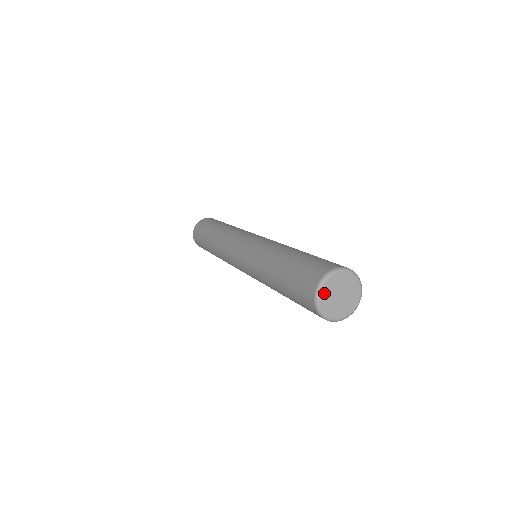
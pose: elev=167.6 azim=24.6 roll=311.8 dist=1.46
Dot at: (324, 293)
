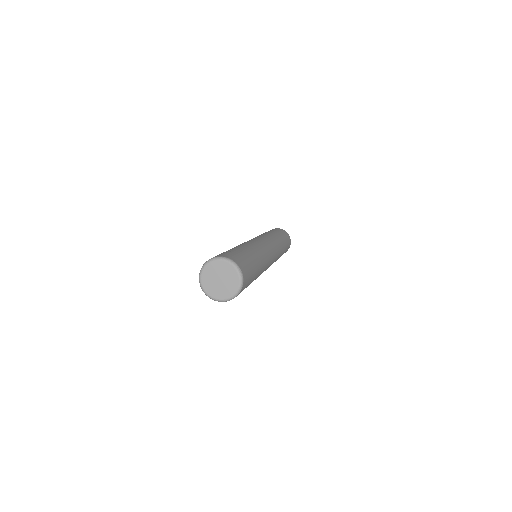
Dot at: (213, 265)
